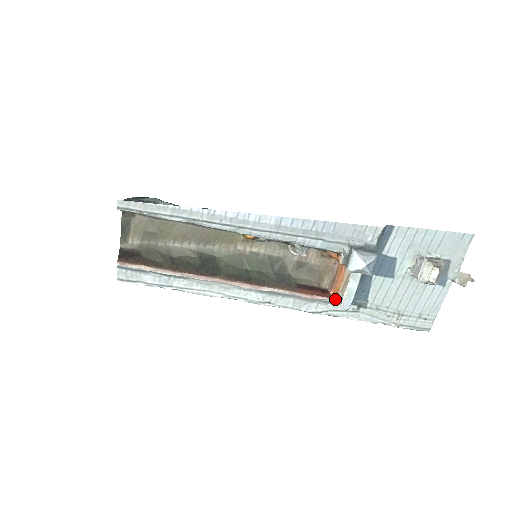
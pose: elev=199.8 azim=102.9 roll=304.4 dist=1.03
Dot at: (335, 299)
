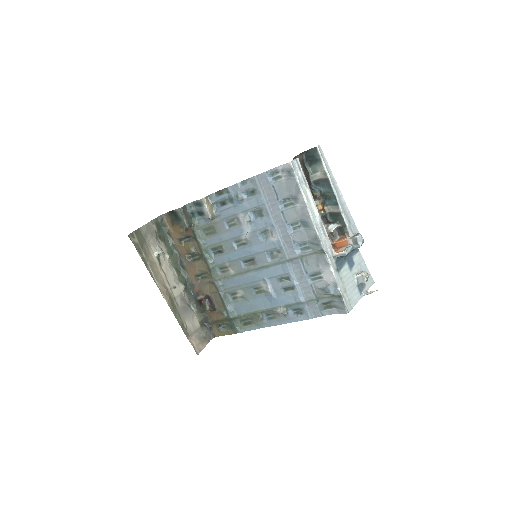
Dot at: (337, 253)
